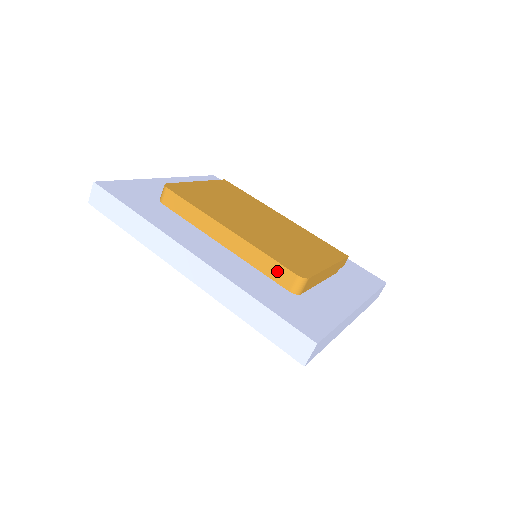
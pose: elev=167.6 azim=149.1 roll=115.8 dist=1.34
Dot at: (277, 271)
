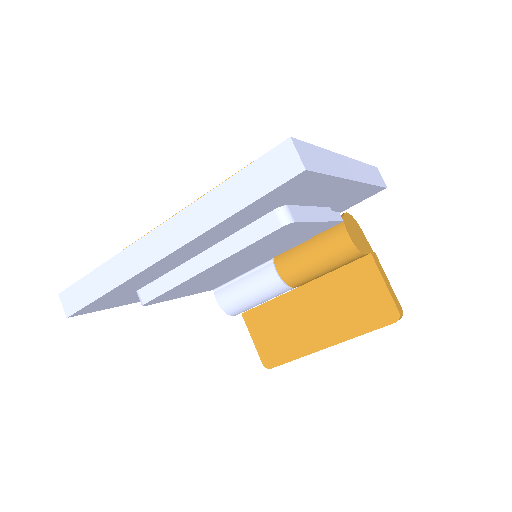
Dot at: occluded
